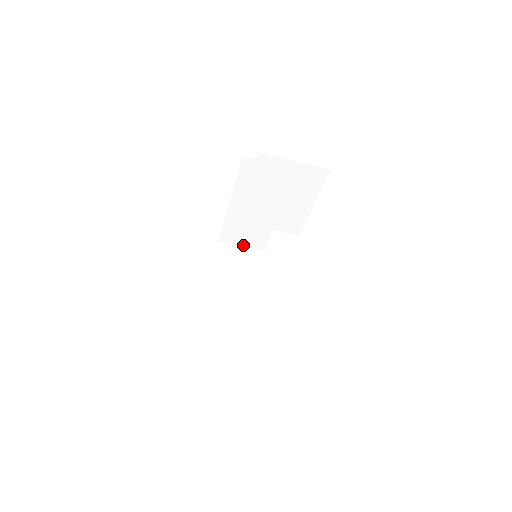
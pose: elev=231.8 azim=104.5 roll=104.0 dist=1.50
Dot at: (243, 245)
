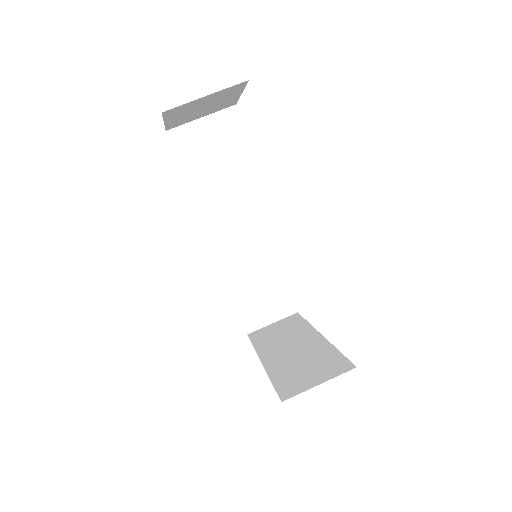
Dot at: (273, 321)
